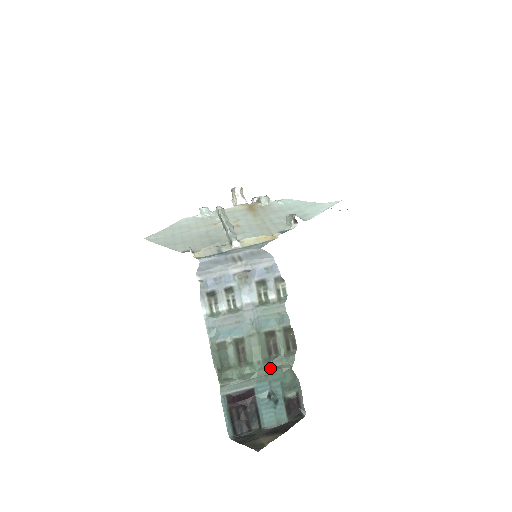
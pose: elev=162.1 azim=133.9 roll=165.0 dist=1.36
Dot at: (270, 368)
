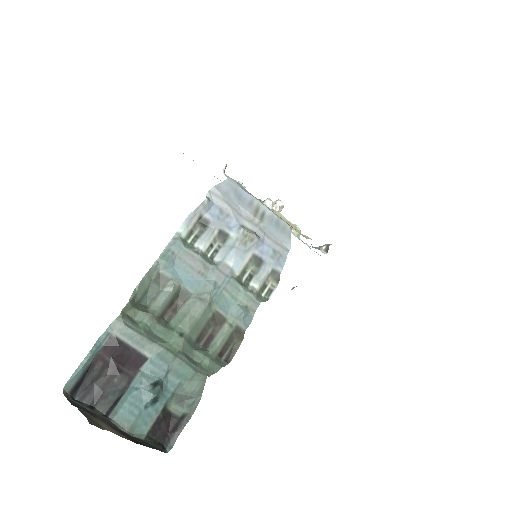
Dot at: (186, 354)
